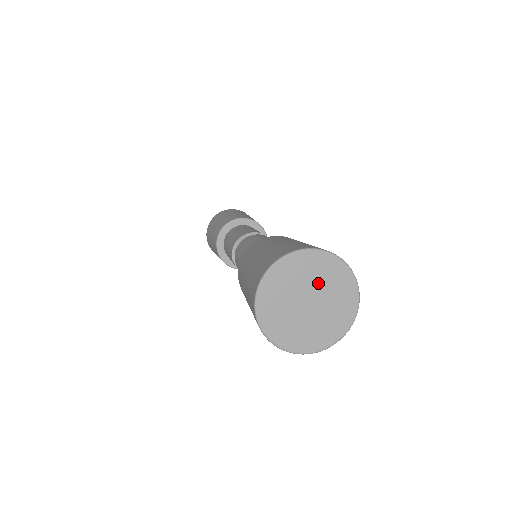
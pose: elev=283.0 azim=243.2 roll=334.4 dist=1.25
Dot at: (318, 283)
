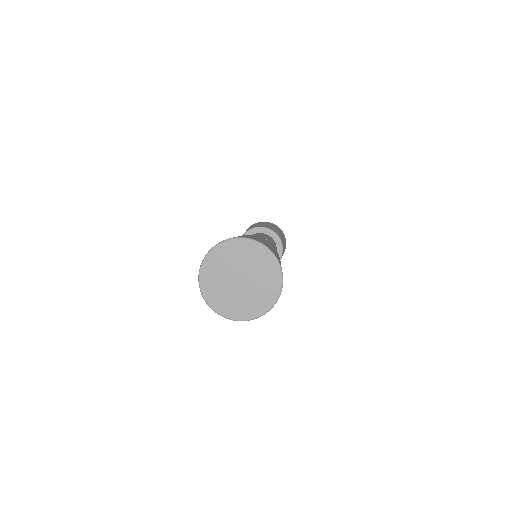
Dot at: (252, 268)
